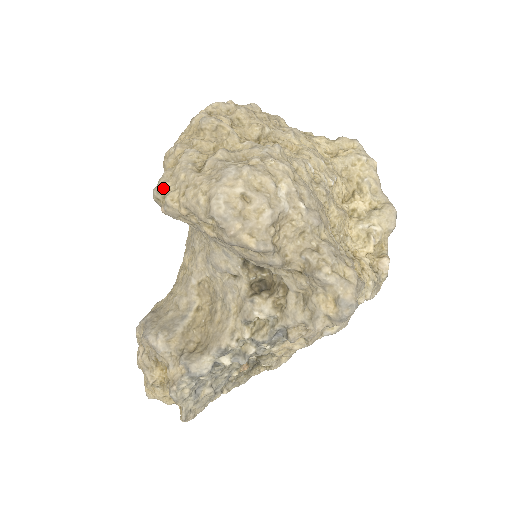
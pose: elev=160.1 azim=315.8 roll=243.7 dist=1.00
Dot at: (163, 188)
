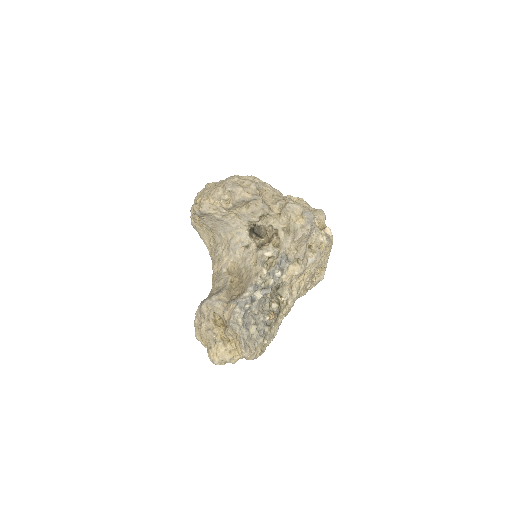
Dot at: (198, 201)
